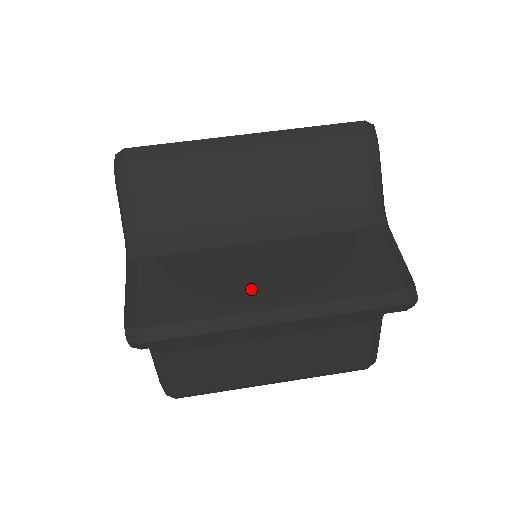
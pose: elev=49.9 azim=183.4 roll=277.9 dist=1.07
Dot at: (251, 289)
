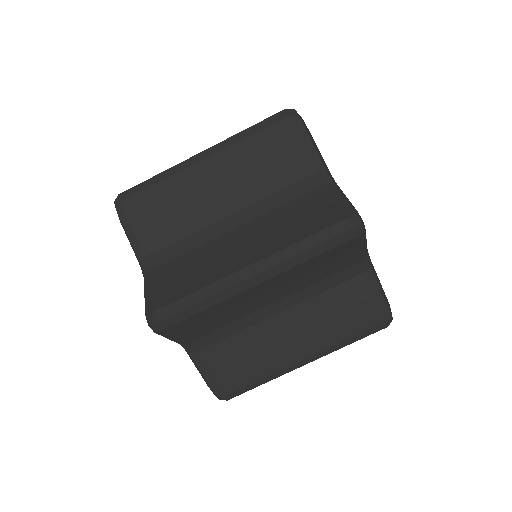
Dot at: (284, 352)
